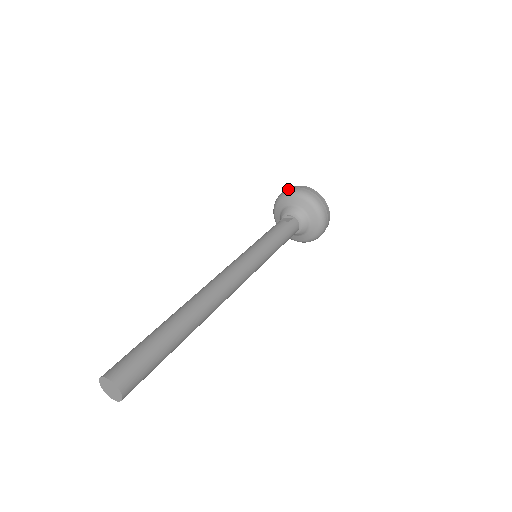
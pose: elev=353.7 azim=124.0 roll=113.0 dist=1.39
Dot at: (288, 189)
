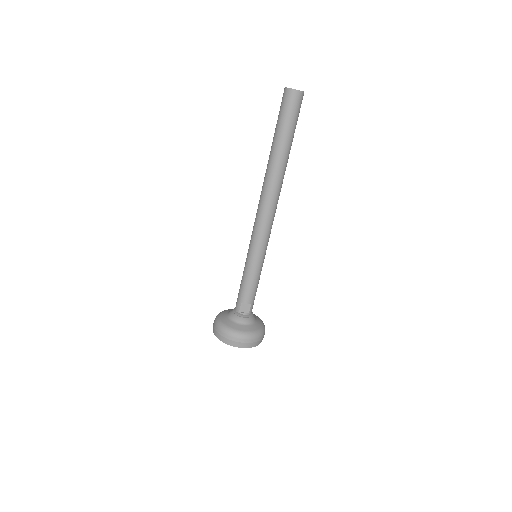
Dot at: occluded
